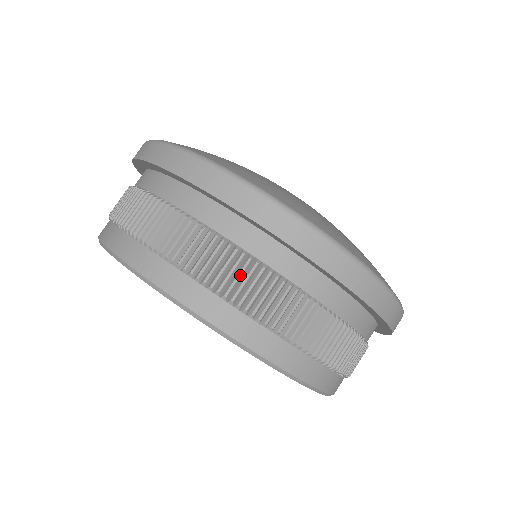
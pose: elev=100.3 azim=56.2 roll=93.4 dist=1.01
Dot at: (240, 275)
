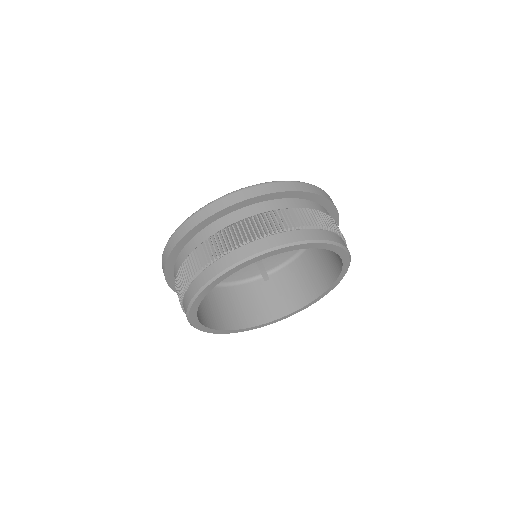
Dot at: (252, 226)
